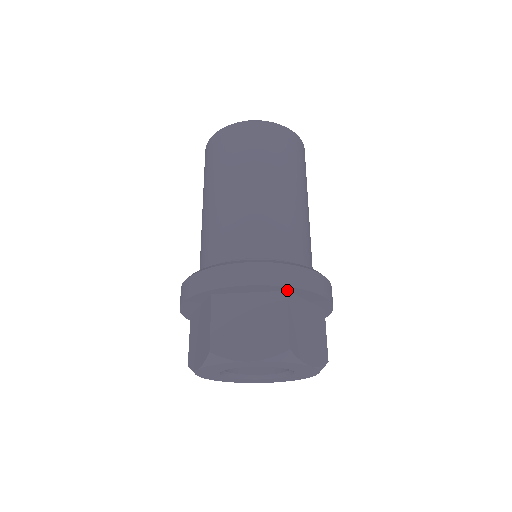
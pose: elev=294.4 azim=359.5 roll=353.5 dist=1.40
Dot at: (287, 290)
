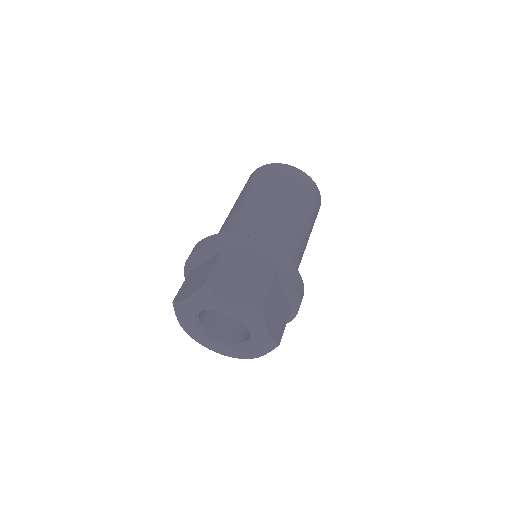
Dot at: (276, 272)
